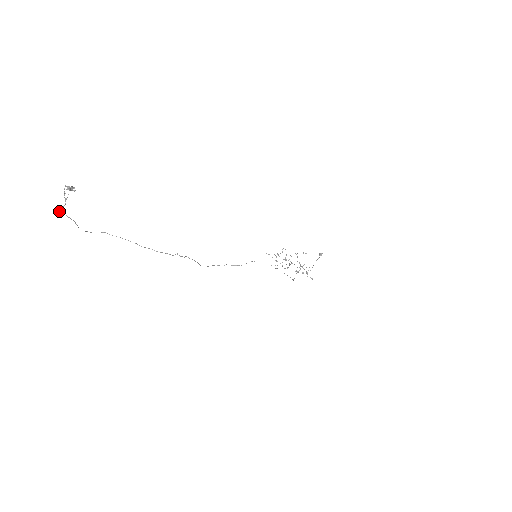
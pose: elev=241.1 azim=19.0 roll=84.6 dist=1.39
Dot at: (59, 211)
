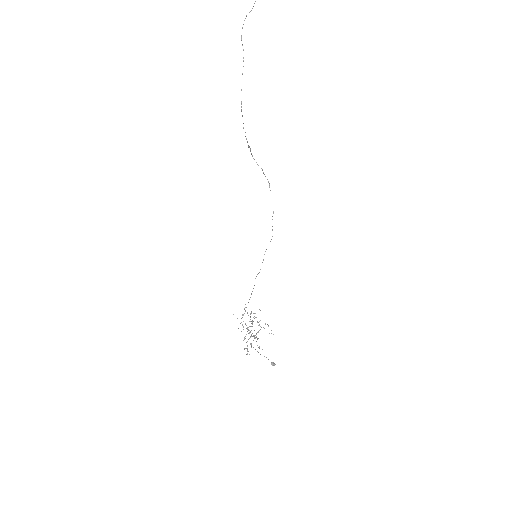
Dot at: out of frame
